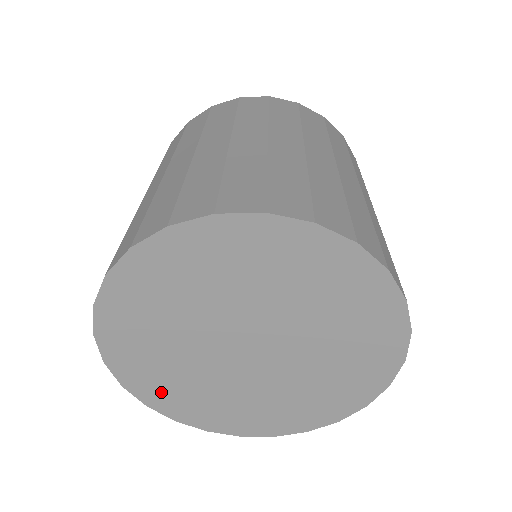
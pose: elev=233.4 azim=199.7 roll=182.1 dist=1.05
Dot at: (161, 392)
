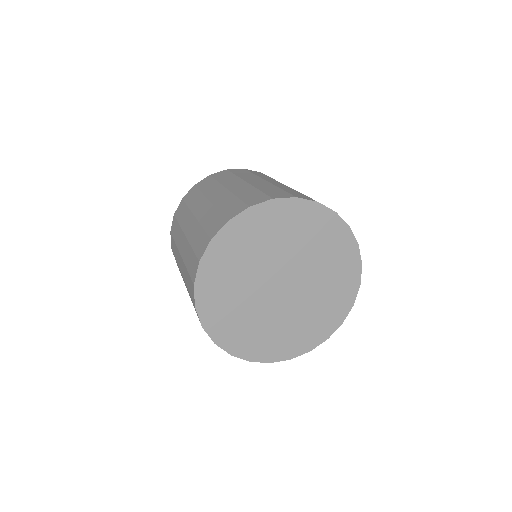
Dot at: (238, 339)
